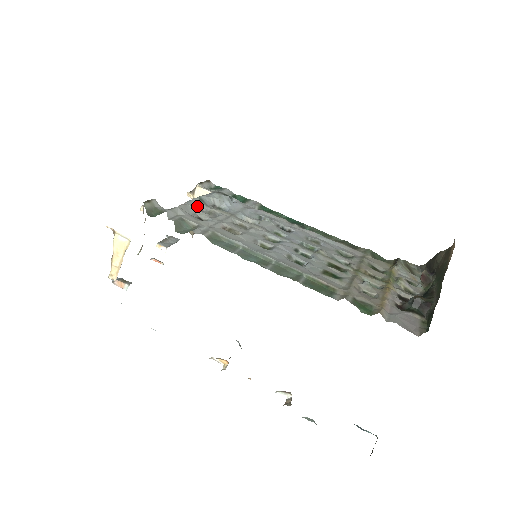
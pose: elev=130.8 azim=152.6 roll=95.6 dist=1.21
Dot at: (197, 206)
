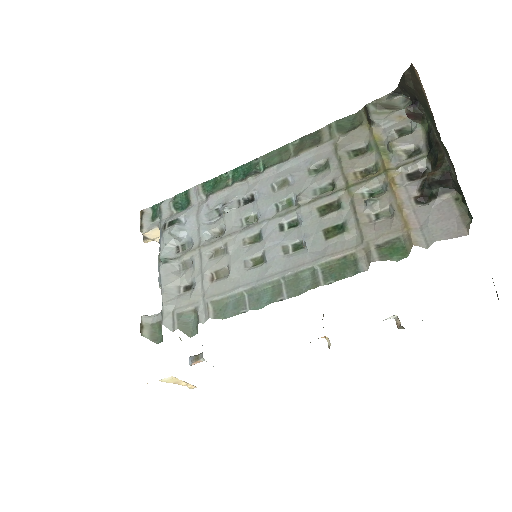
Dot at: (170, 276)
